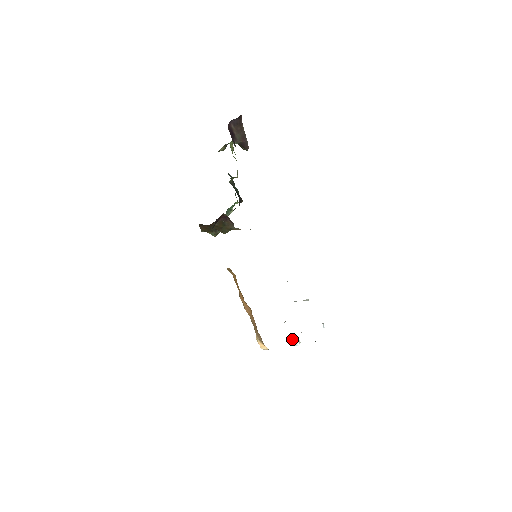
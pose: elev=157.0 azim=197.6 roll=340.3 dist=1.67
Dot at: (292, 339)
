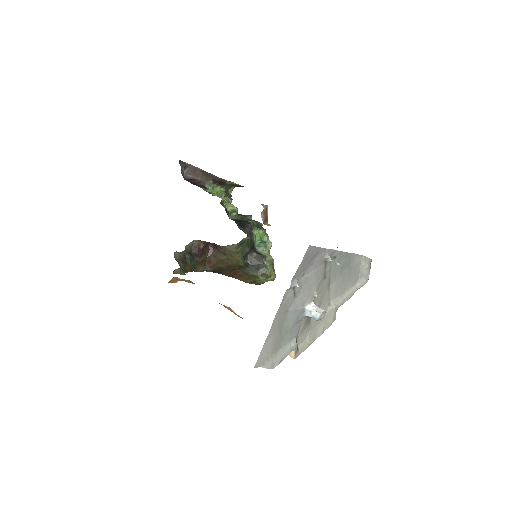
Dot at: (306, 314)
